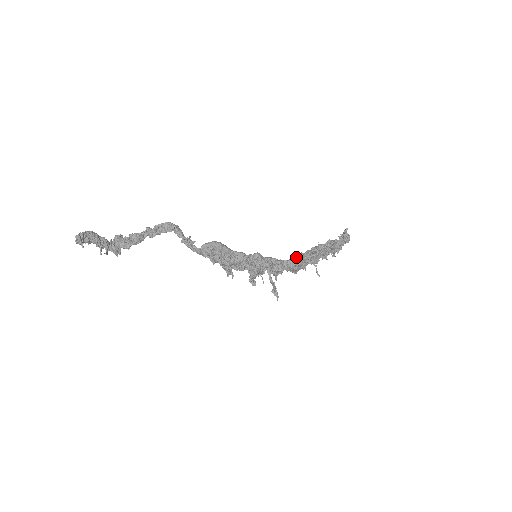
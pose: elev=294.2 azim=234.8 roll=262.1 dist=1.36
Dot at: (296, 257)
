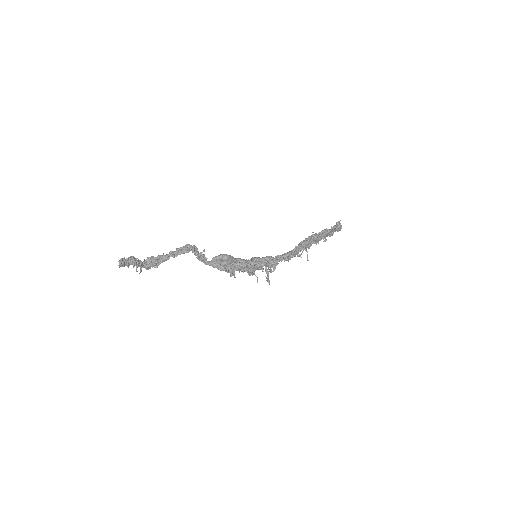
Dot at: (289, 253)
